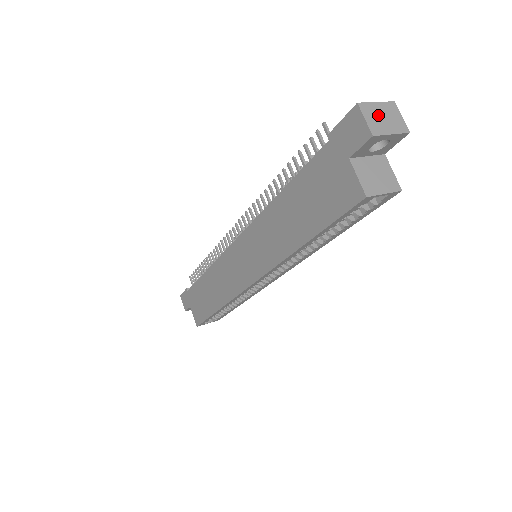
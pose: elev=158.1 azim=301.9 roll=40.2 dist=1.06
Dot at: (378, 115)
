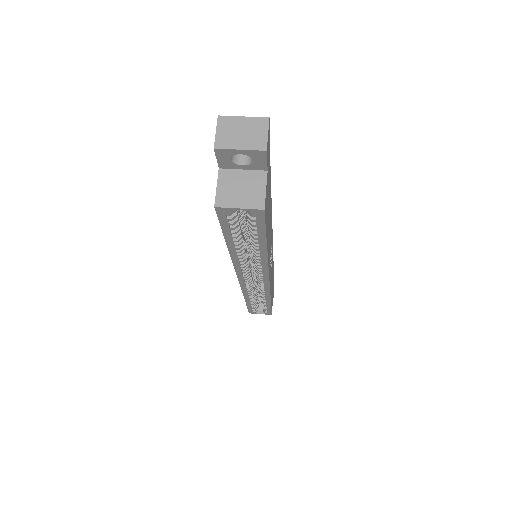
Dot at: (236, 129)
